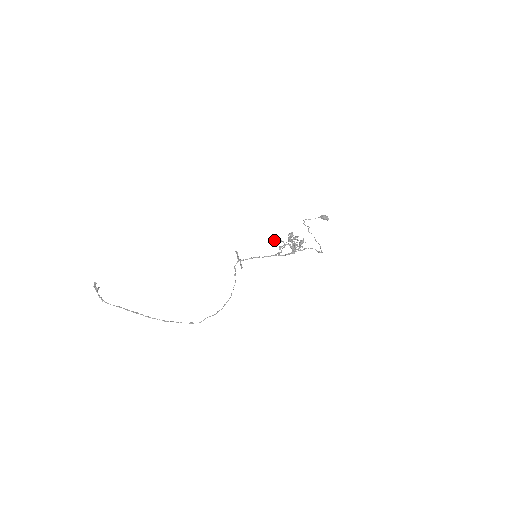
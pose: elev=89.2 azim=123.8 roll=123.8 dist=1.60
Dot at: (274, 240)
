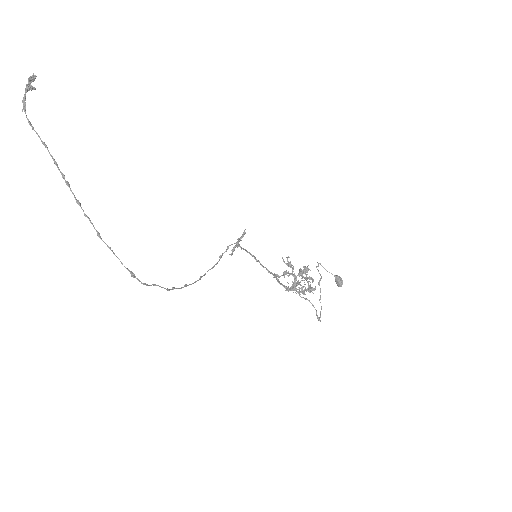
Dot at: (287, 258)
